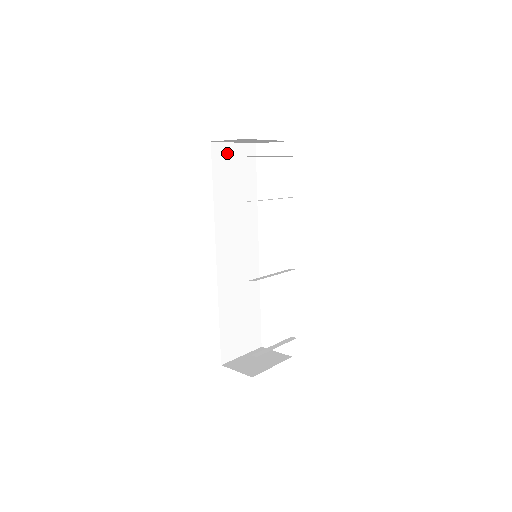
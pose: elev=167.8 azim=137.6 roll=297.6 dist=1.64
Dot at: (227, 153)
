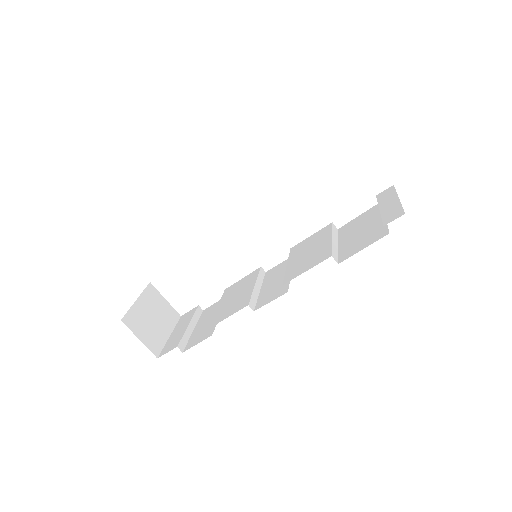
Dot at: occluded
